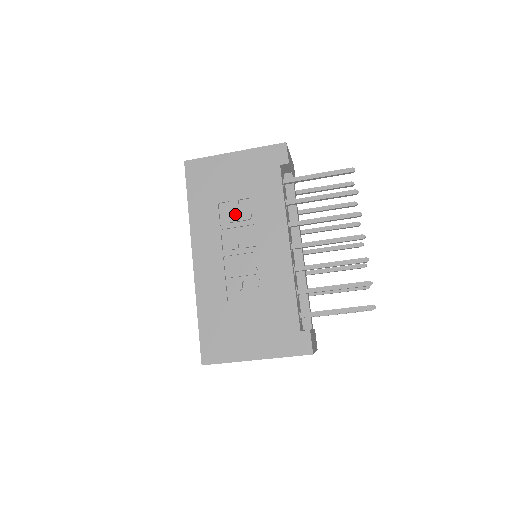
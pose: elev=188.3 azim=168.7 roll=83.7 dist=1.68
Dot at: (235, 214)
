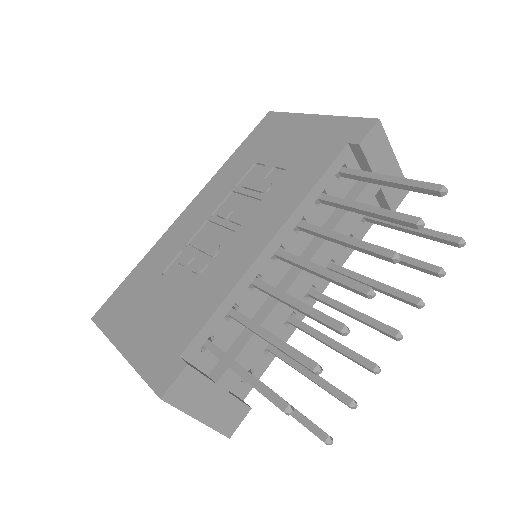
Dot at: (257, 180)
